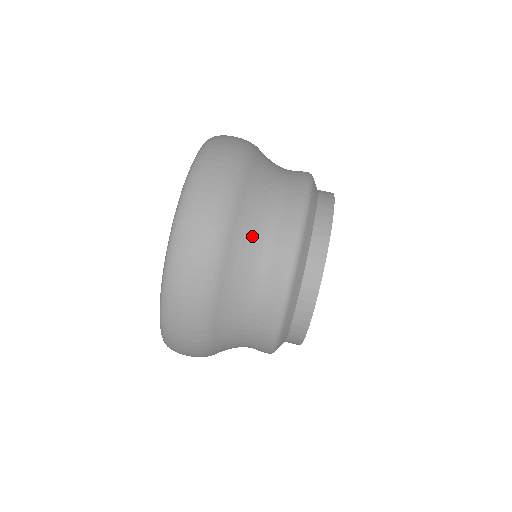
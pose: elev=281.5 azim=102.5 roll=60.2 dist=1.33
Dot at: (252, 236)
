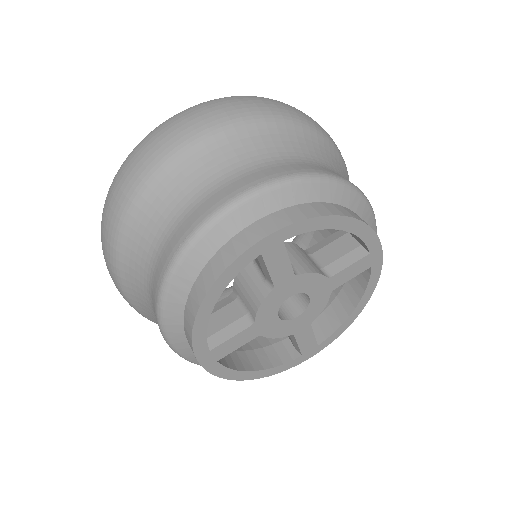
Dot at: (328, 159)
